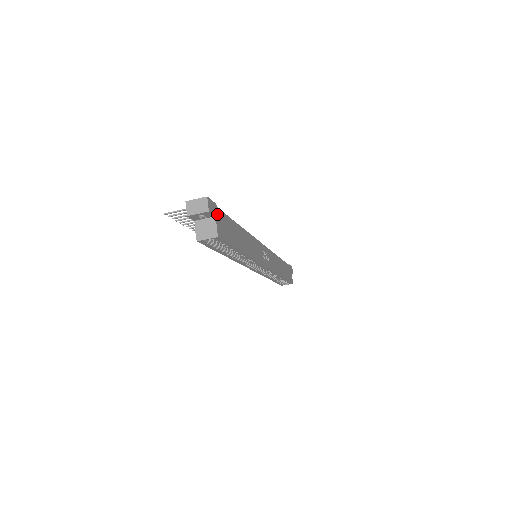
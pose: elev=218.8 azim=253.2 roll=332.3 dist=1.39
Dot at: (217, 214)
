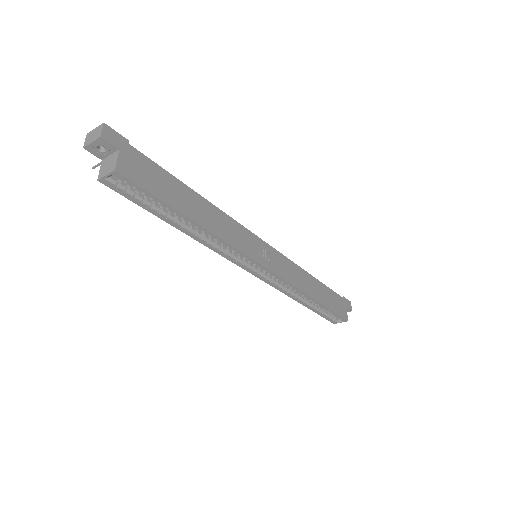
Dot at: (126, 150)
